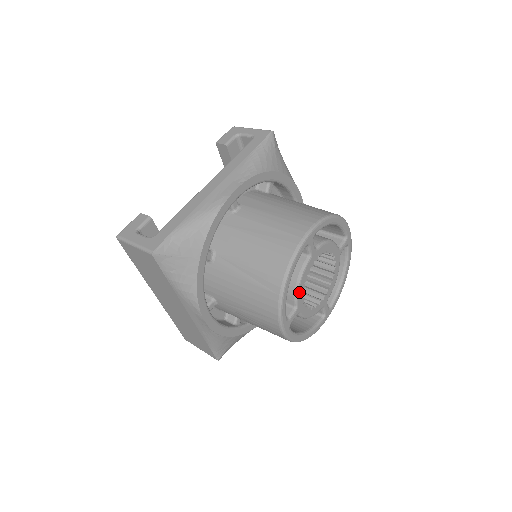
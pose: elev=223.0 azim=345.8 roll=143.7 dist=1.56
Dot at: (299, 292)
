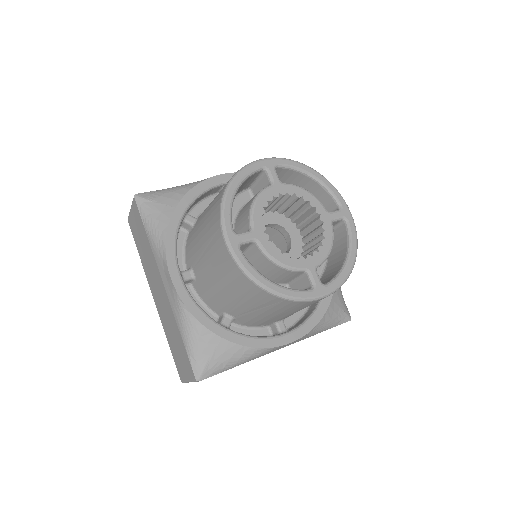
Dot at: (255, 212)
